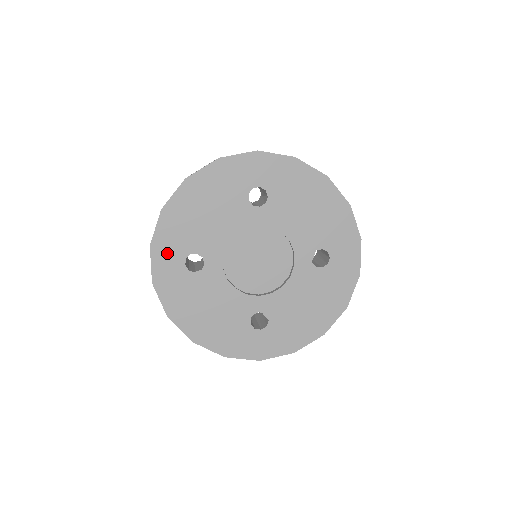
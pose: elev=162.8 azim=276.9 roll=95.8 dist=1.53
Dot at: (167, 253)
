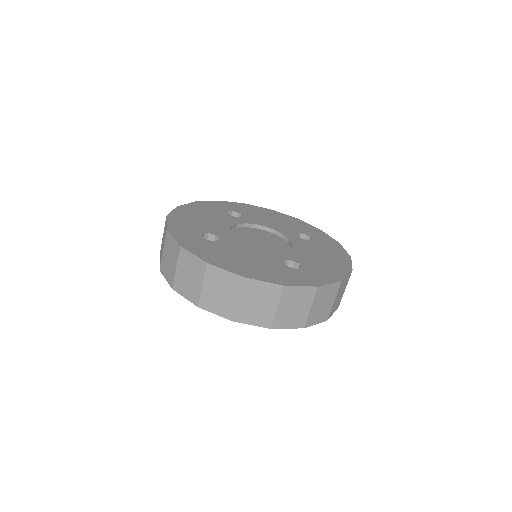
Dot at: (184, 233)
